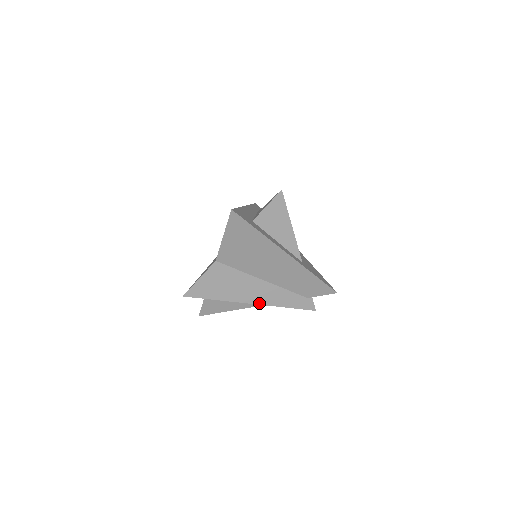
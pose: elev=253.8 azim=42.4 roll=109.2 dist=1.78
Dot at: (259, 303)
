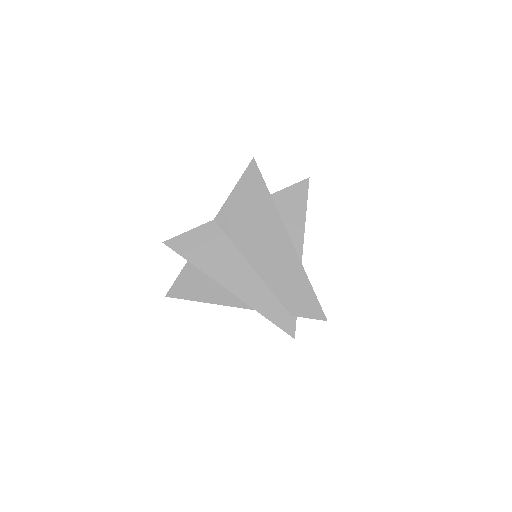
Dot at: (235, 293)
